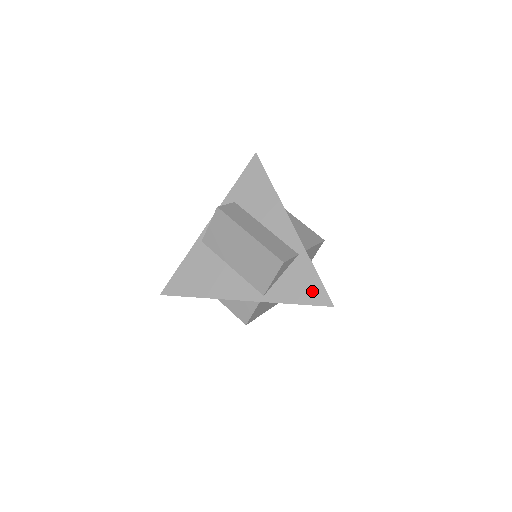
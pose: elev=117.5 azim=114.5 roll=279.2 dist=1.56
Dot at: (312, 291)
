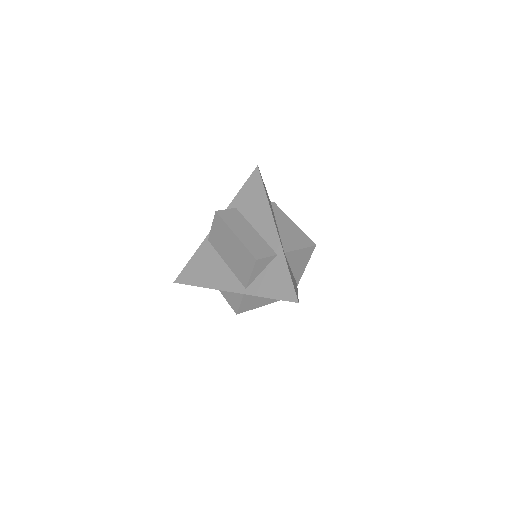
Dot at: (283, 288)
